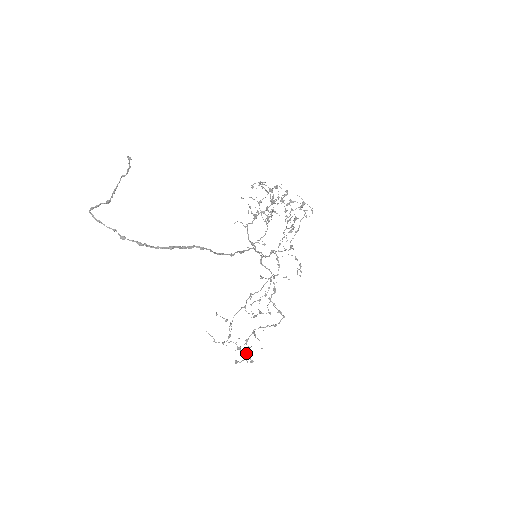
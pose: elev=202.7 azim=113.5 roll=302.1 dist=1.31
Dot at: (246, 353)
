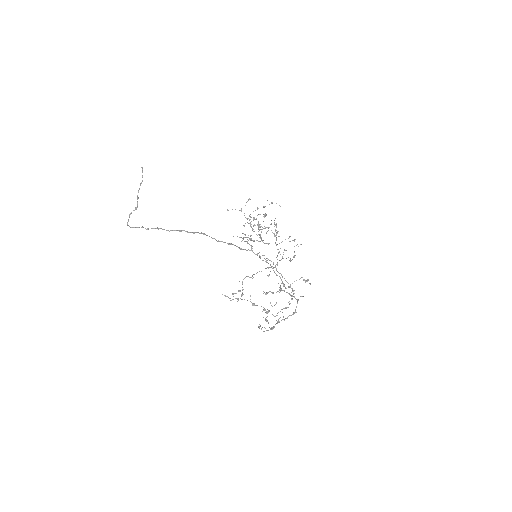
Dot at: occluded
